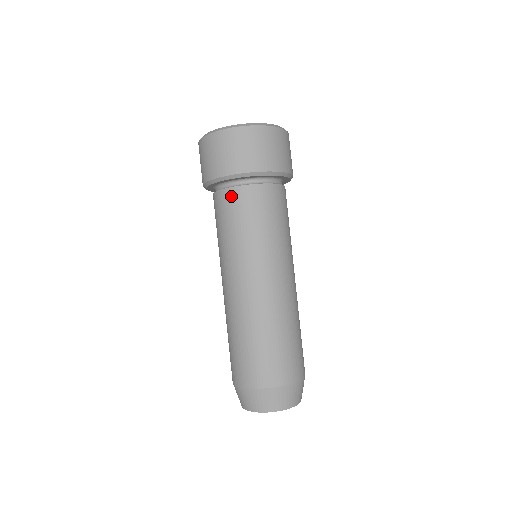
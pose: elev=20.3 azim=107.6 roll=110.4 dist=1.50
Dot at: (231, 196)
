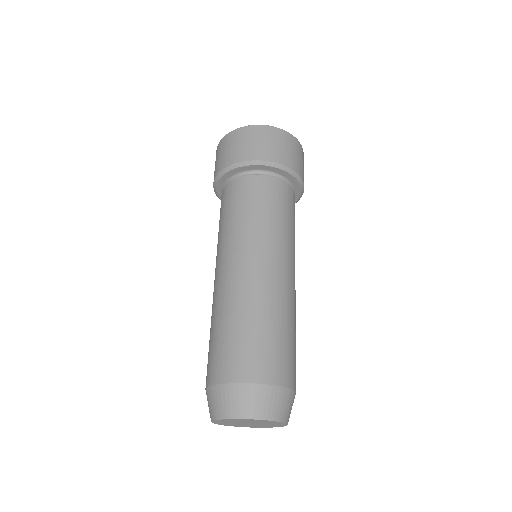
Dot at: (267, 183)
